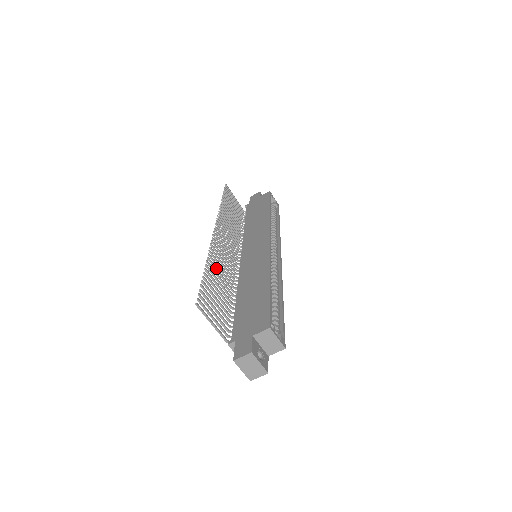
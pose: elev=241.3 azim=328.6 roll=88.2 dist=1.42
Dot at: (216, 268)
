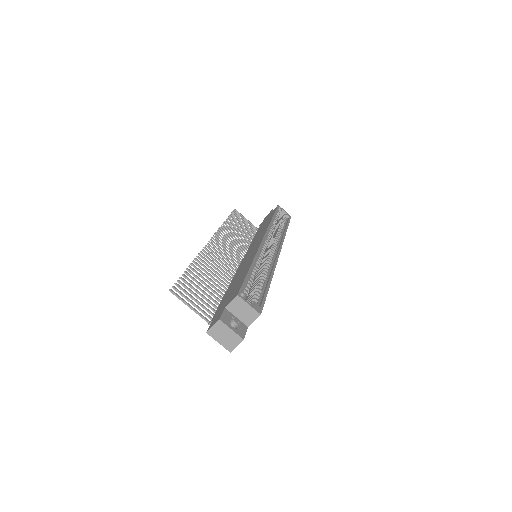
Dot at: (206, 267)
